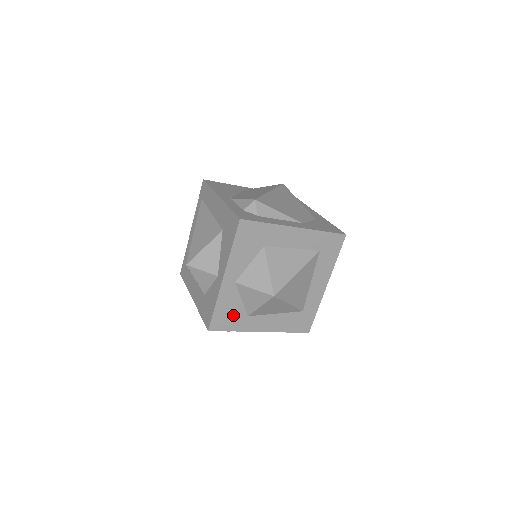
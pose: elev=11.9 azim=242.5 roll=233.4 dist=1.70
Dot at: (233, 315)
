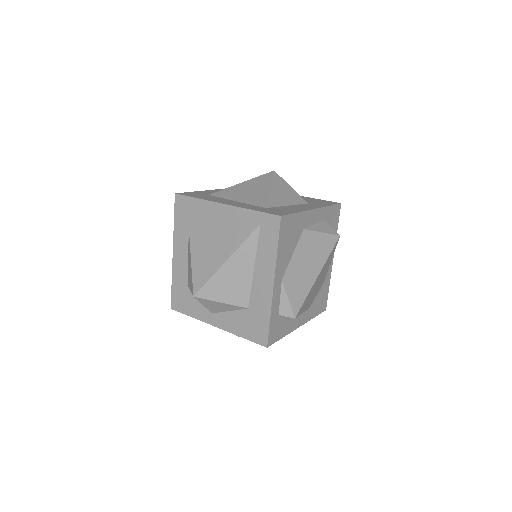
Dot at: occluded
